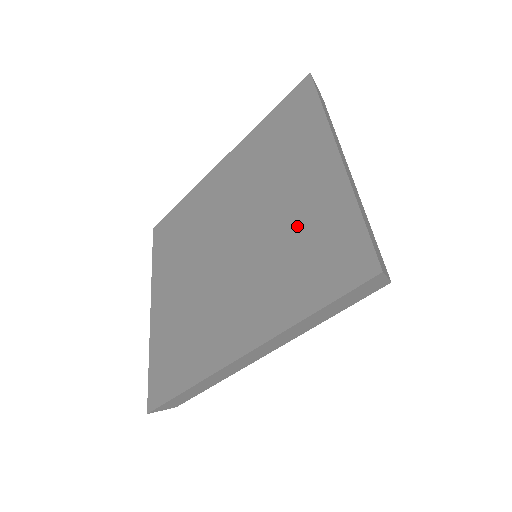
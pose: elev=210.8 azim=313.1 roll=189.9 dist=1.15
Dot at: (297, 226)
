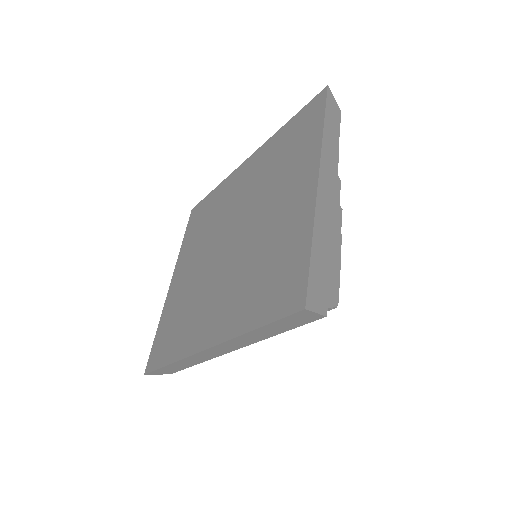
Dot at: (271, 243)
